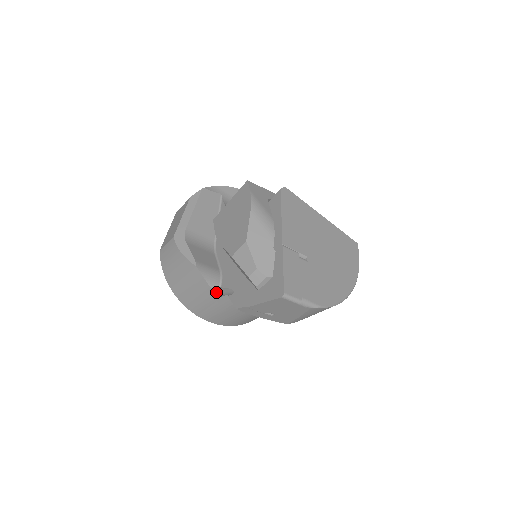
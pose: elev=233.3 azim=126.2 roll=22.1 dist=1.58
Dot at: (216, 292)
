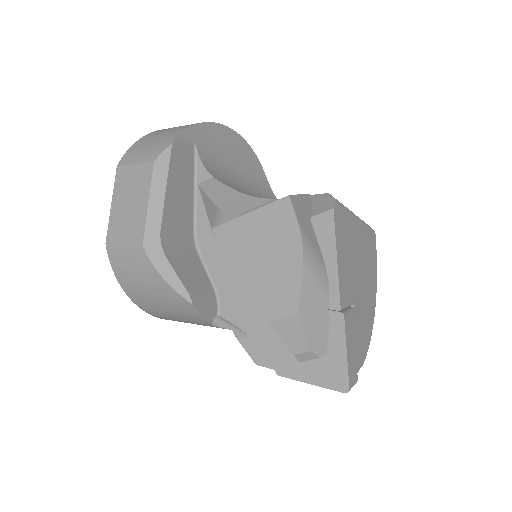
Dot at: occluded
